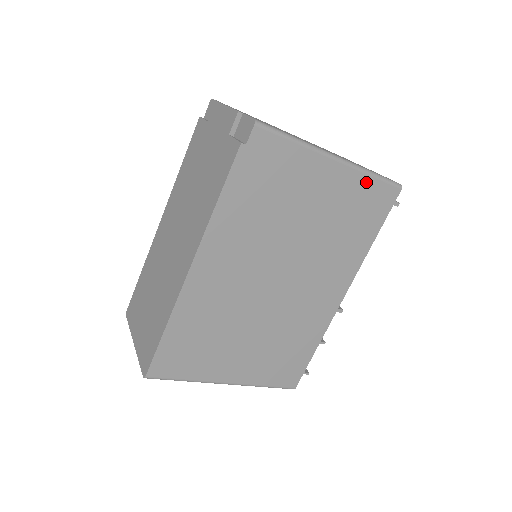
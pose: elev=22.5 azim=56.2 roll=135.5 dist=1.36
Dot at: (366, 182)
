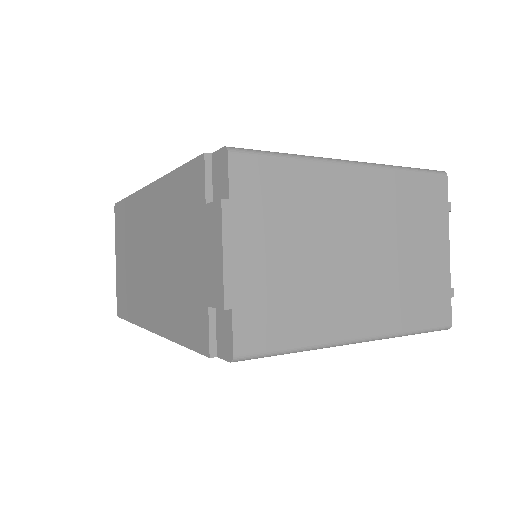
Dot at: occluded
